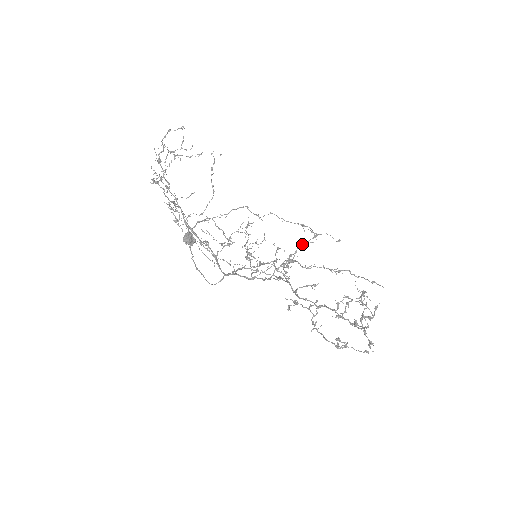
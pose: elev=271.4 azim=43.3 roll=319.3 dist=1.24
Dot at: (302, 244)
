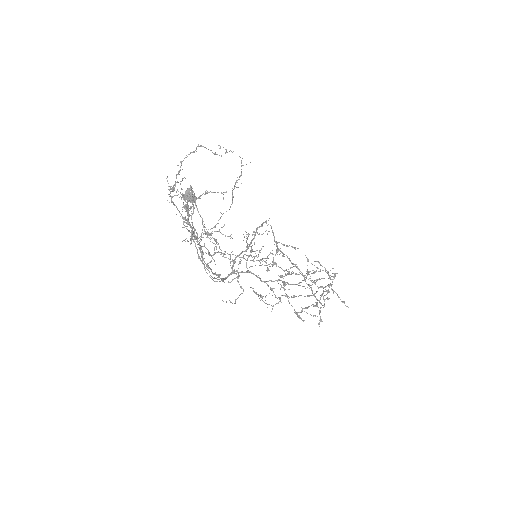
Dot at: (302, 286)
